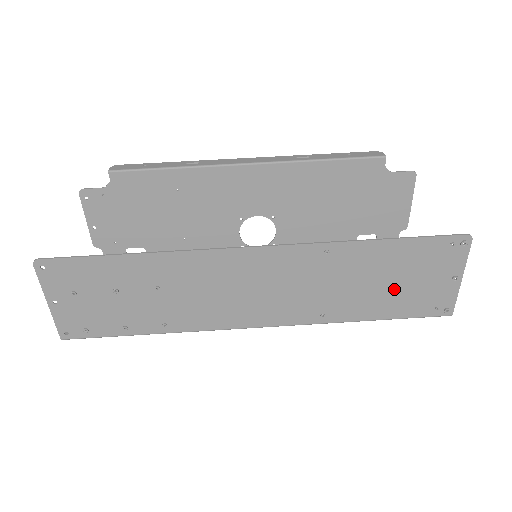
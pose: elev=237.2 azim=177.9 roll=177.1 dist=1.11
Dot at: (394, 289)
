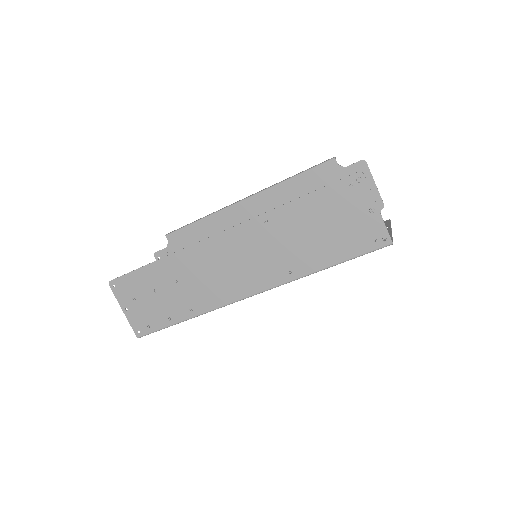
Dot at: (330, 235)
